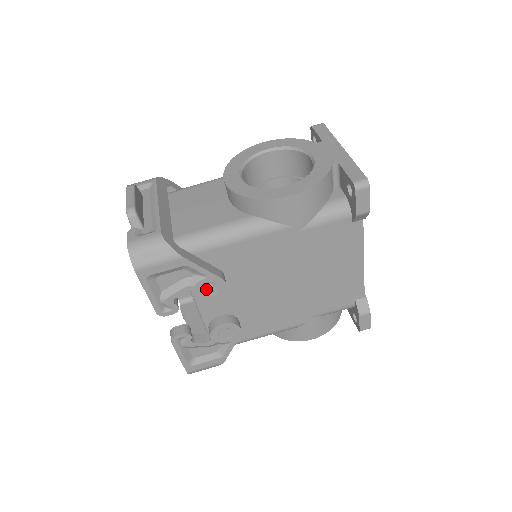
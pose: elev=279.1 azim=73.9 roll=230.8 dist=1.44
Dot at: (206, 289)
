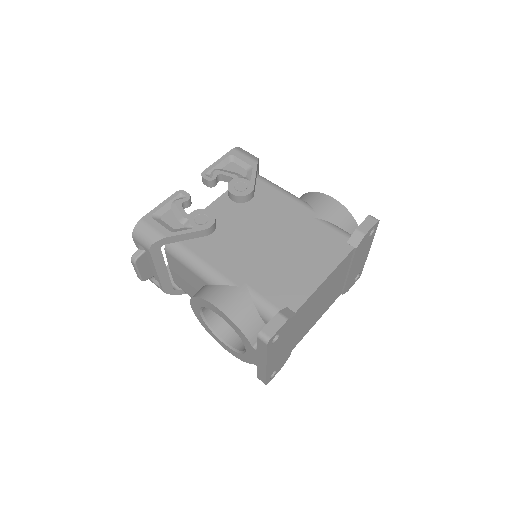
Dot at: (239, 185)
